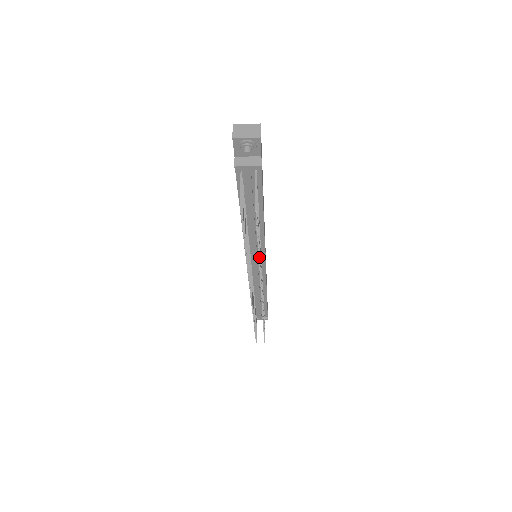
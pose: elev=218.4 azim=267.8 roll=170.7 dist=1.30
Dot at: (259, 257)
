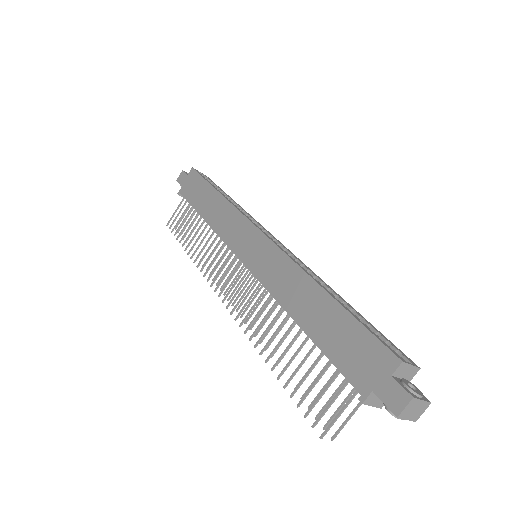
Dot at: occluded
